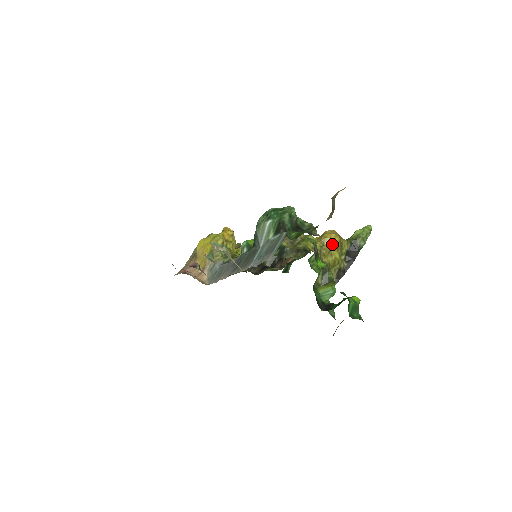
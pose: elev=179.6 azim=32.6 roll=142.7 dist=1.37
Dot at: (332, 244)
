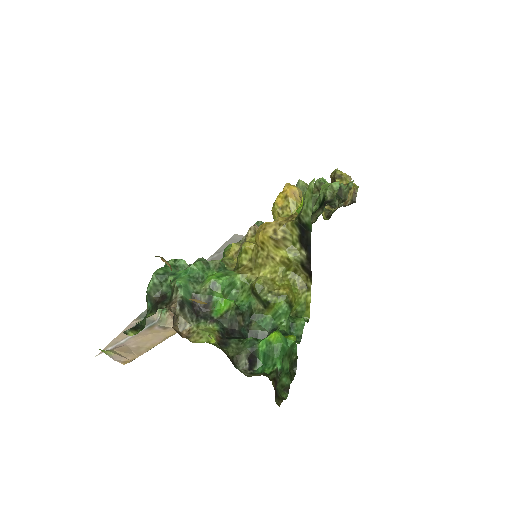
Dot at: (265, 246)
